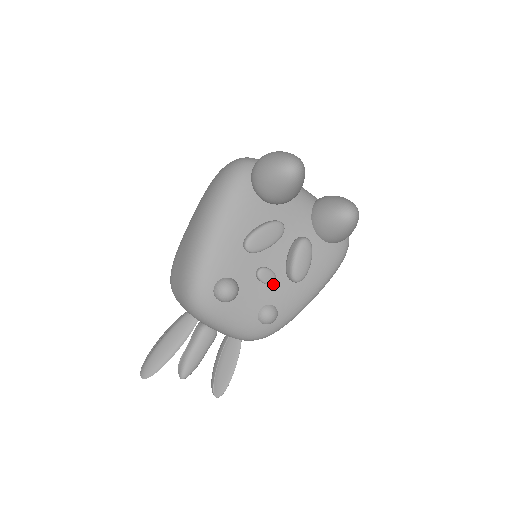
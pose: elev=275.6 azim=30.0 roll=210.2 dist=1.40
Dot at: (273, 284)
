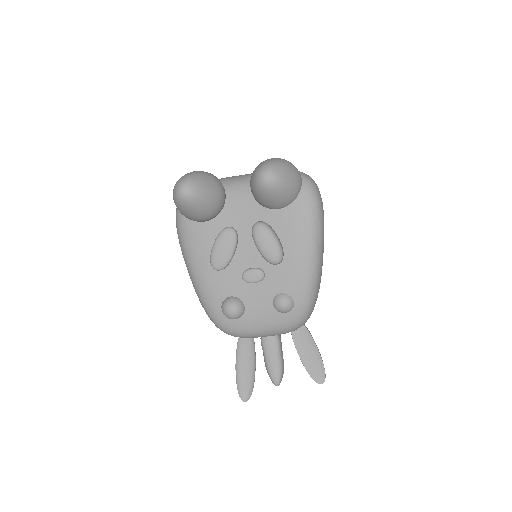
Dot at: (265, 277)
